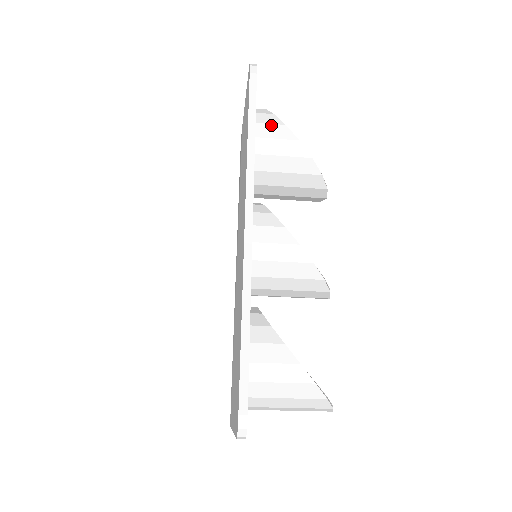
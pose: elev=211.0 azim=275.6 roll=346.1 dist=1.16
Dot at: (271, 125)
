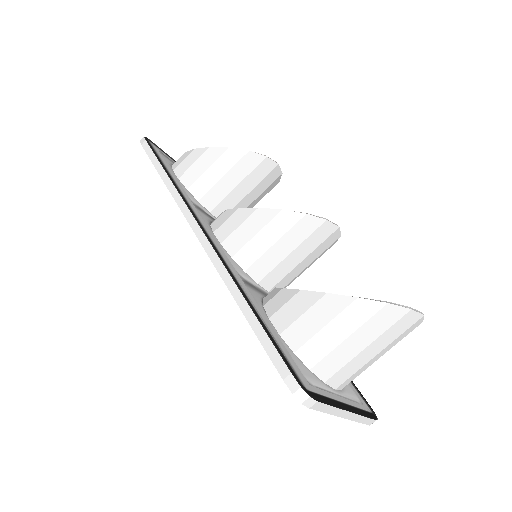
Dot at: (185, 160)
